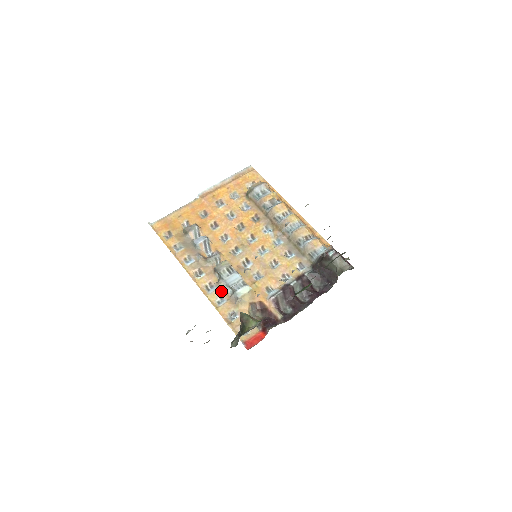
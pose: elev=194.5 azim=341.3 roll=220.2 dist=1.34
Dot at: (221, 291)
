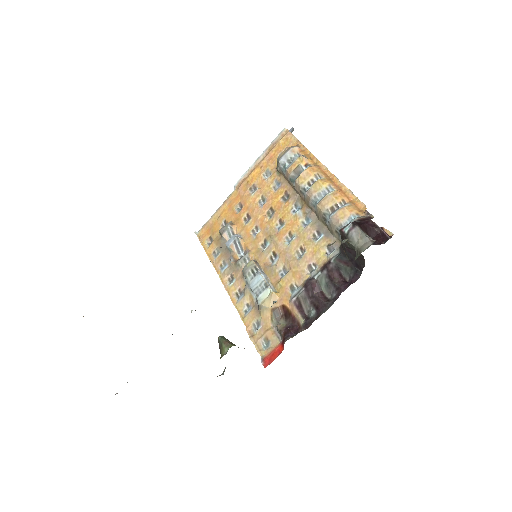
Dot at: (248, 298)
